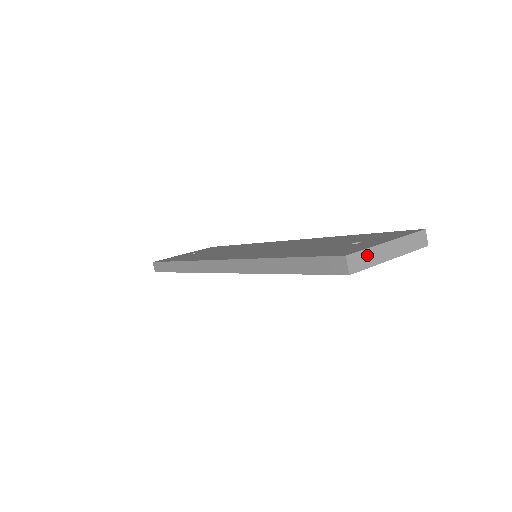
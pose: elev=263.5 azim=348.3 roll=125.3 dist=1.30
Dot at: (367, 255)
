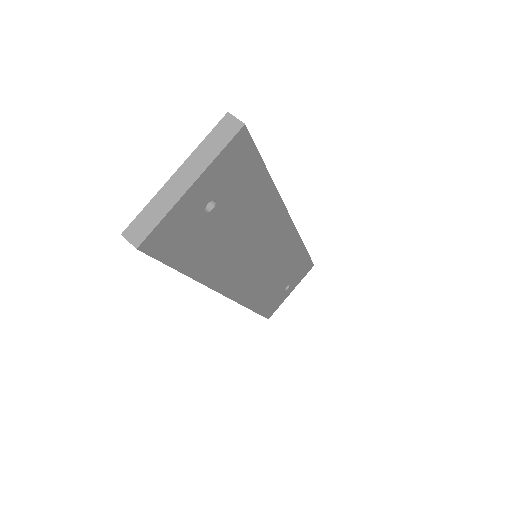
Dot at: (151, 211)
